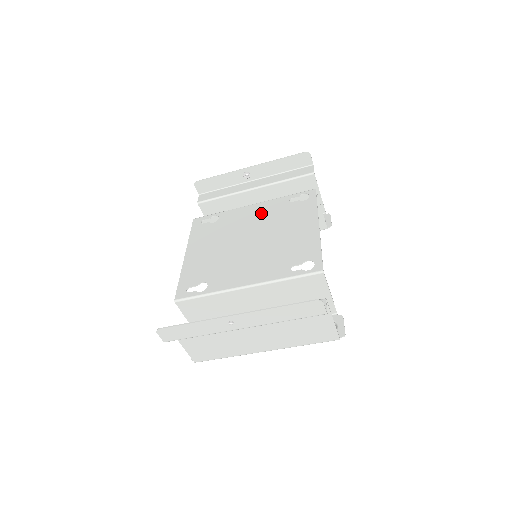
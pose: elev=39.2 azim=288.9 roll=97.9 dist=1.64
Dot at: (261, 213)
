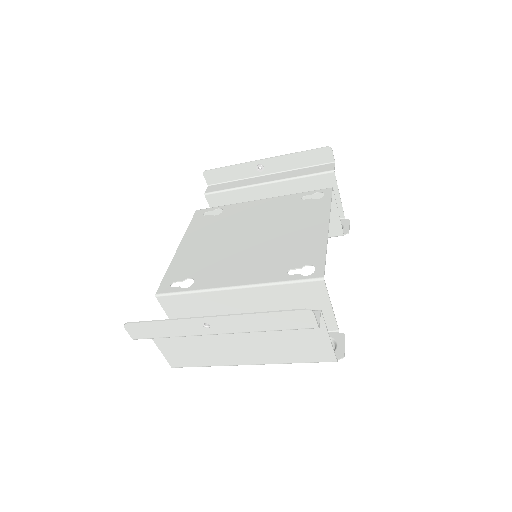
Dot at: (268, 209)
